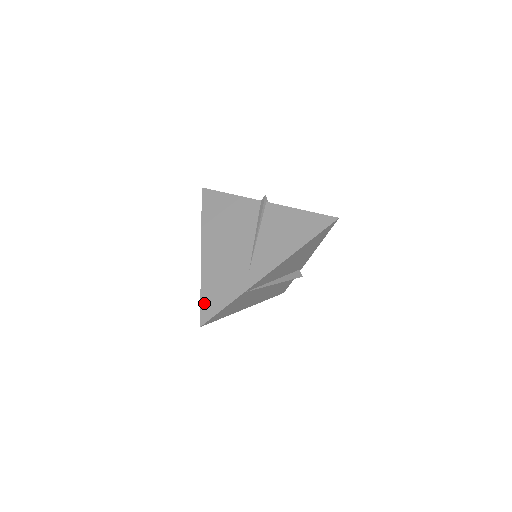
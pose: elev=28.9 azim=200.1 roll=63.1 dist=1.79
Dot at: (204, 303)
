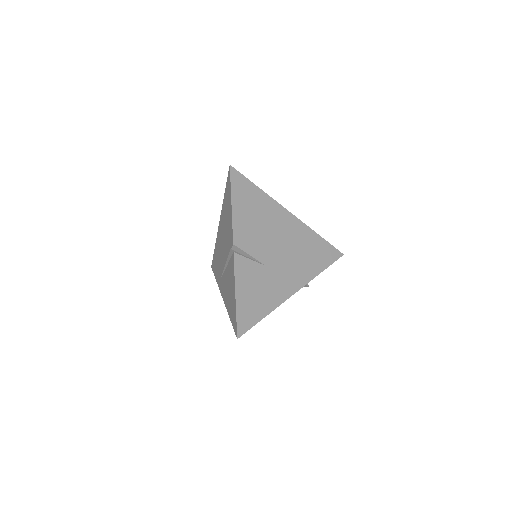
Dot at: (213, 258)
